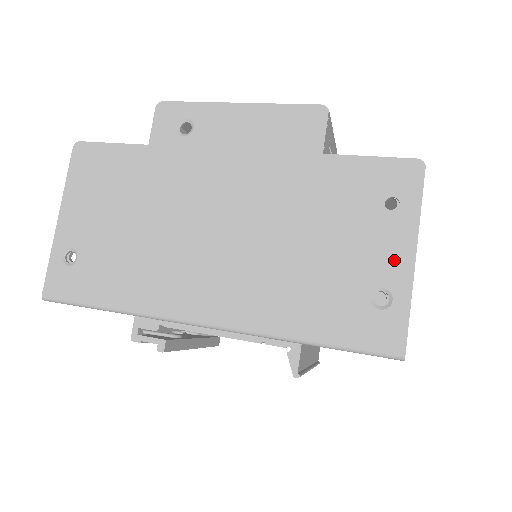
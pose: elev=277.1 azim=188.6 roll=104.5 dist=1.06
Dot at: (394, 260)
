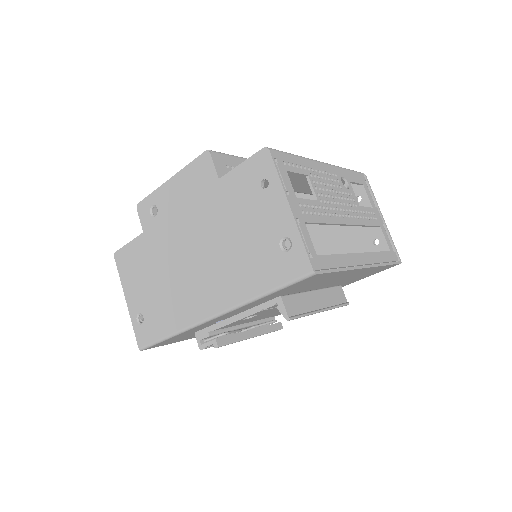
Dot at: (281, 217)
